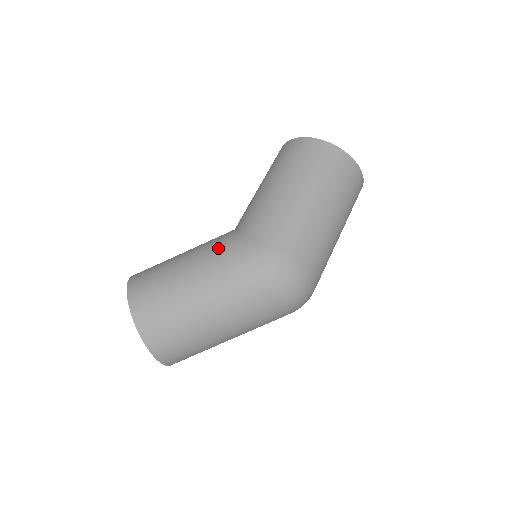
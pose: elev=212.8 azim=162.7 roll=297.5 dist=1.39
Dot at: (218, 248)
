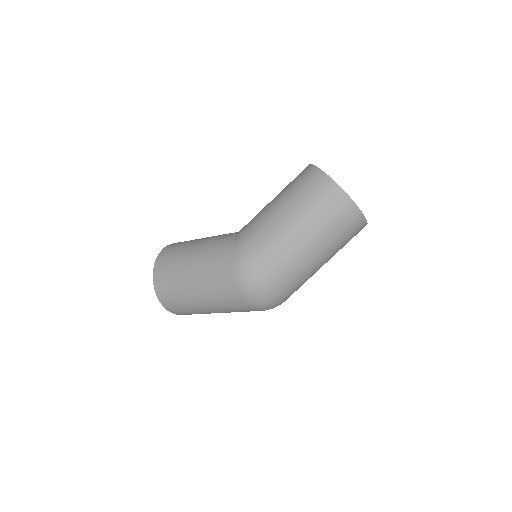
Dot at: (215, 245)
